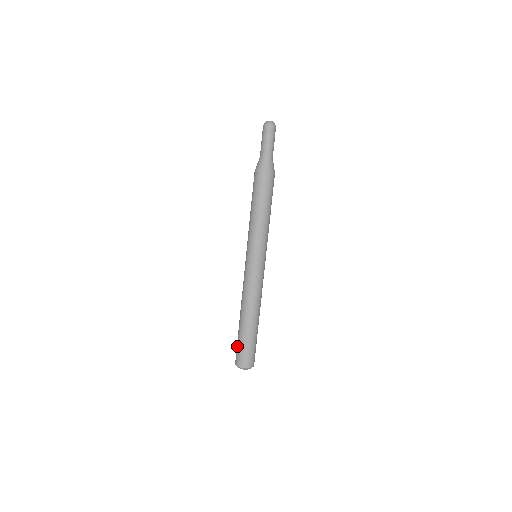
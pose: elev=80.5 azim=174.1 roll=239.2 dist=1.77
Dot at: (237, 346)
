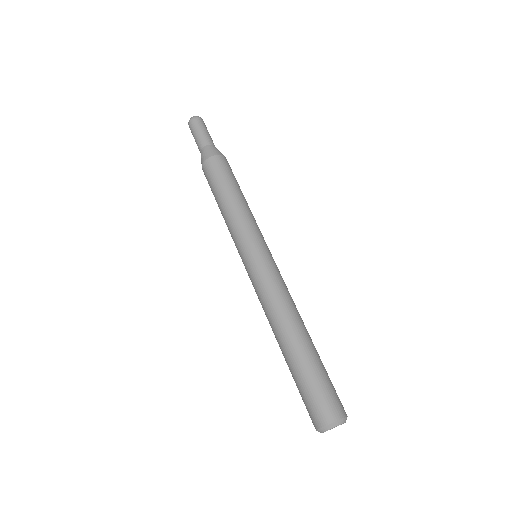
Dot at: (301, 395)
